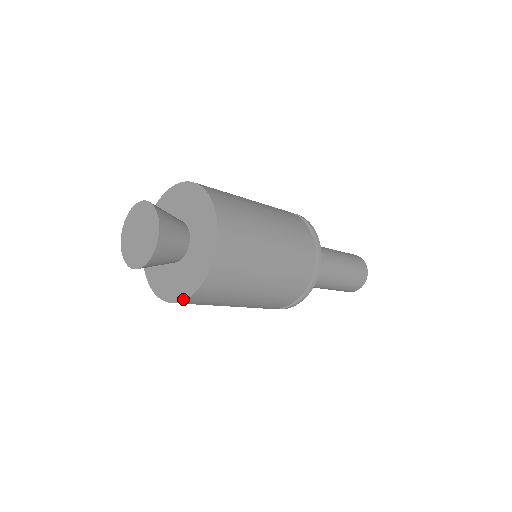
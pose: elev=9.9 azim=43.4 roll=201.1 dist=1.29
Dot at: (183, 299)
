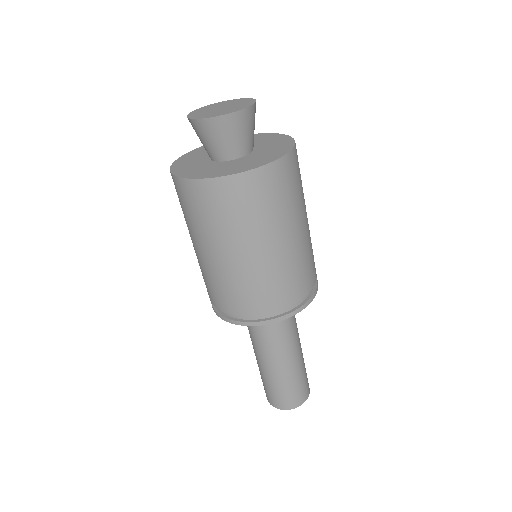
Dot at: (271, 161)
